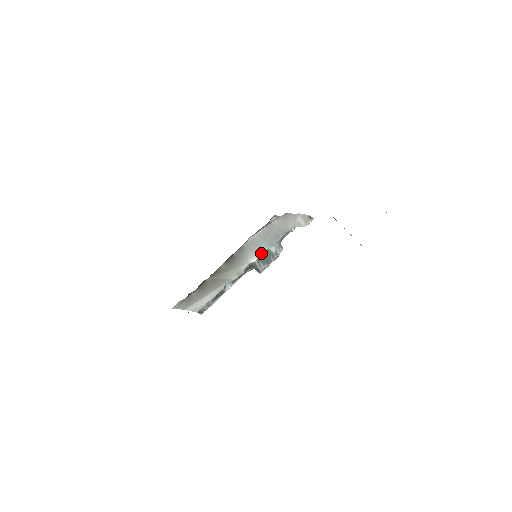
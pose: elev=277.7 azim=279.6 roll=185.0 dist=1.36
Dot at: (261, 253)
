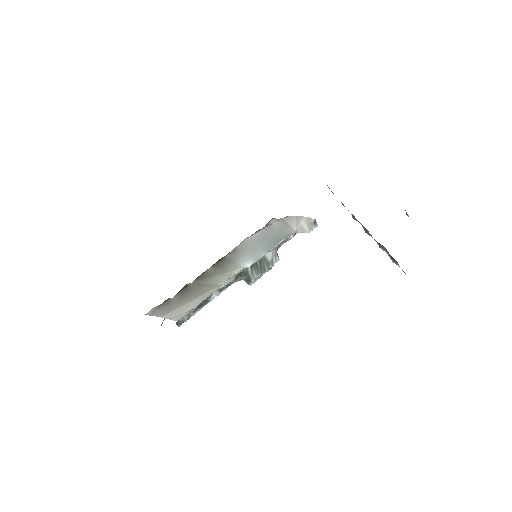
Dot at: (257, 257)
